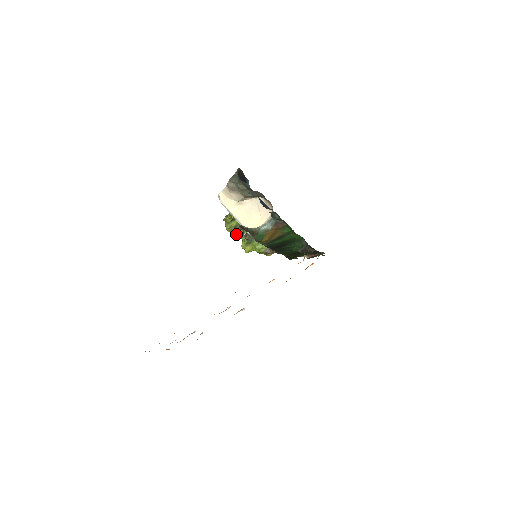
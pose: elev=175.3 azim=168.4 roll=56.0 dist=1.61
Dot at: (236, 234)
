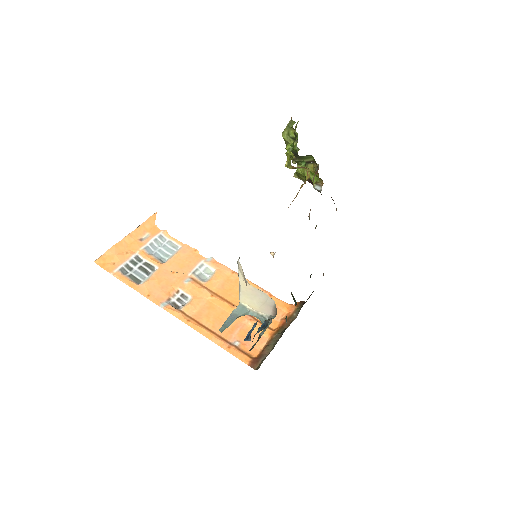
Dot at: occluded
